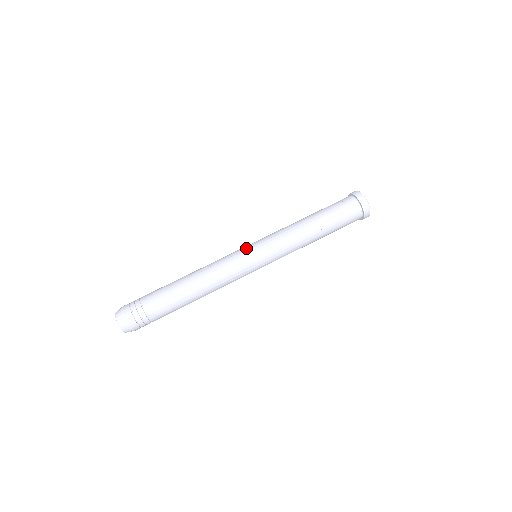
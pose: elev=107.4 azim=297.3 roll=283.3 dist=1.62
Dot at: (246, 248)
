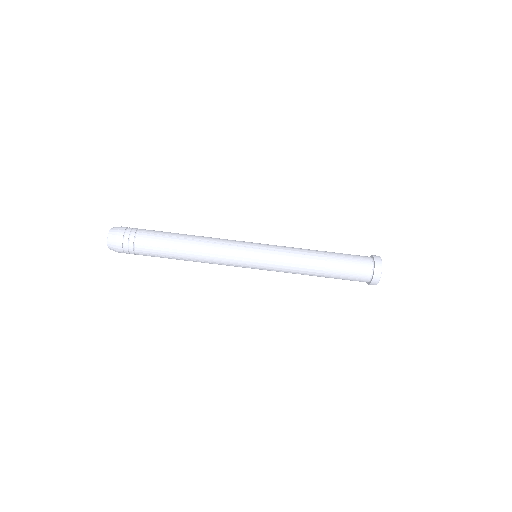
Dot at: (249, 259)
